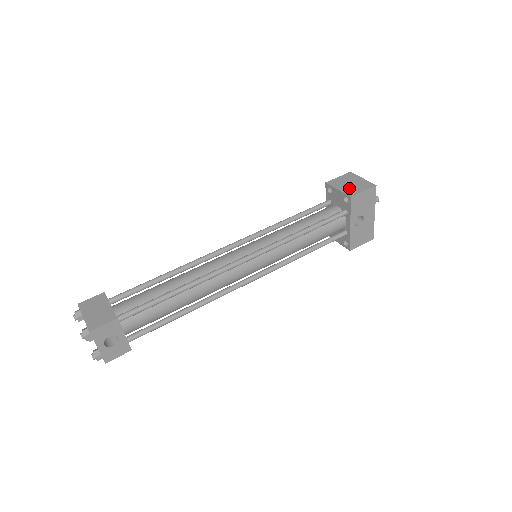
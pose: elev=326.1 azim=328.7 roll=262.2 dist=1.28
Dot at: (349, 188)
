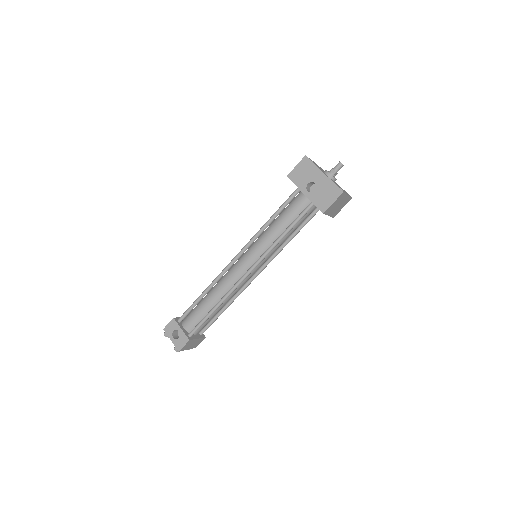
Dot at: occluded
